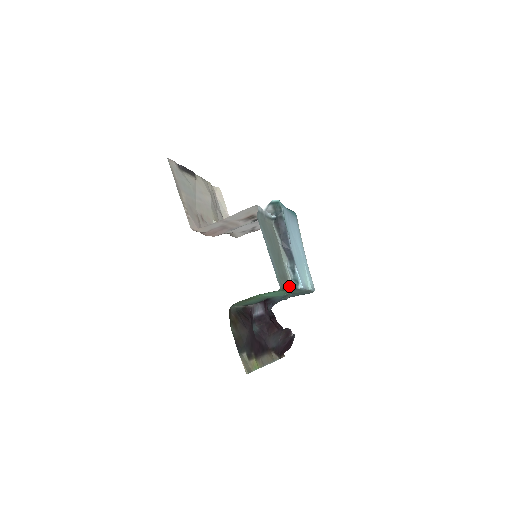
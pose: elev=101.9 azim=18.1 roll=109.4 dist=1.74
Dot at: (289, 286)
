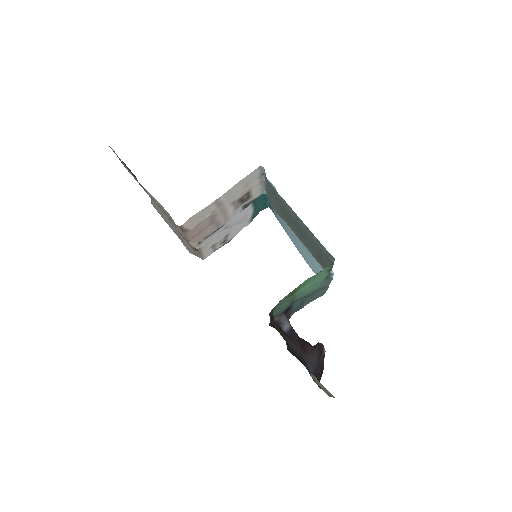
Dot at: occluded
